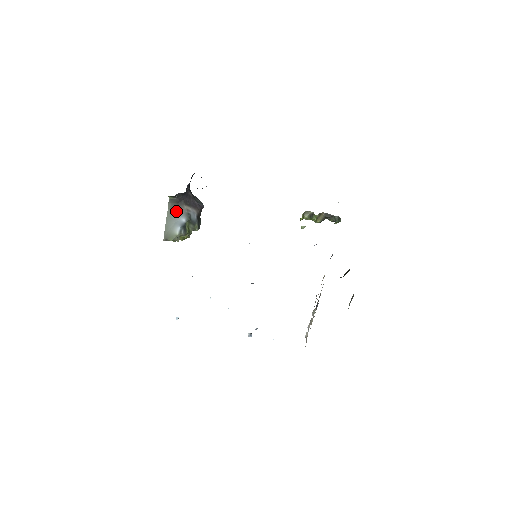
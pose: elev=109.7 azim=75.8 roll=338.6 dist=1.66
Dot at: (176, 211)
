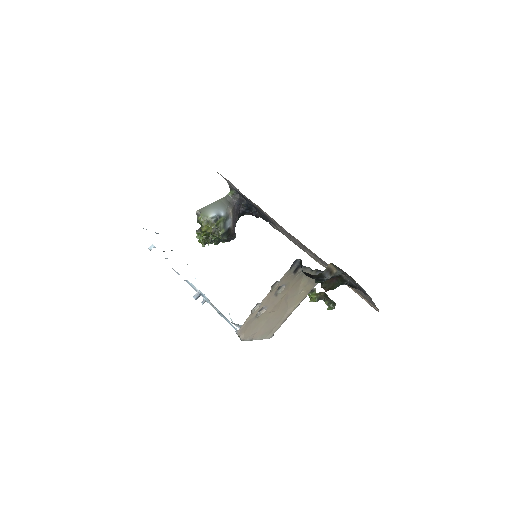
Dot at: (224, 205)
